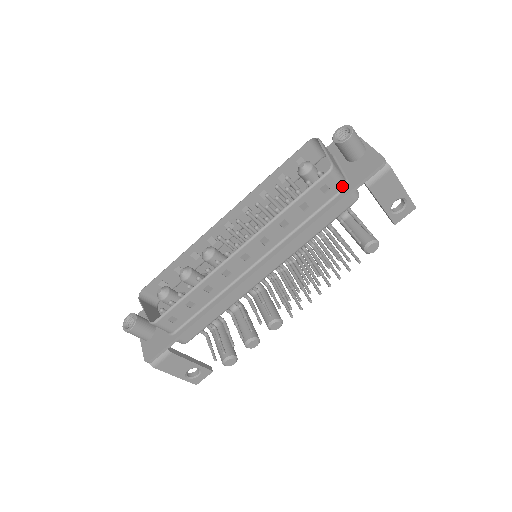
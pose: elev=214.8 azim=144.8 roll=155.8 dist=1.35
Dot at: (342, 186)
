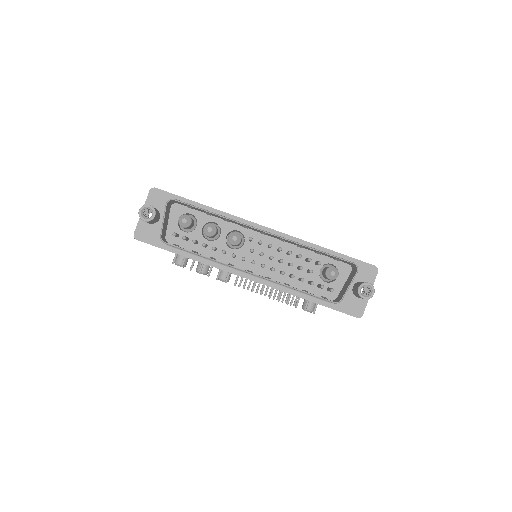
Dot at: occluded
